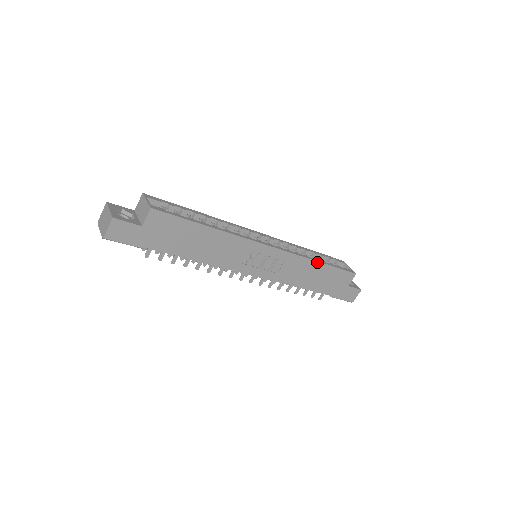
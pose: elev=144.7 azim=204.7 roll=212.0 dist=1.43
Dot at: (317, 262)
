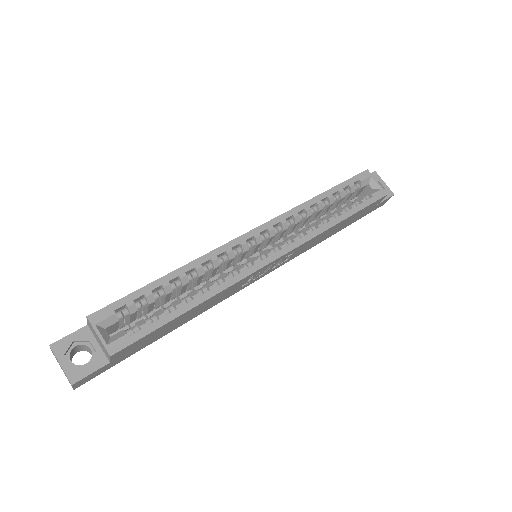
Dot at: (335, 225)
